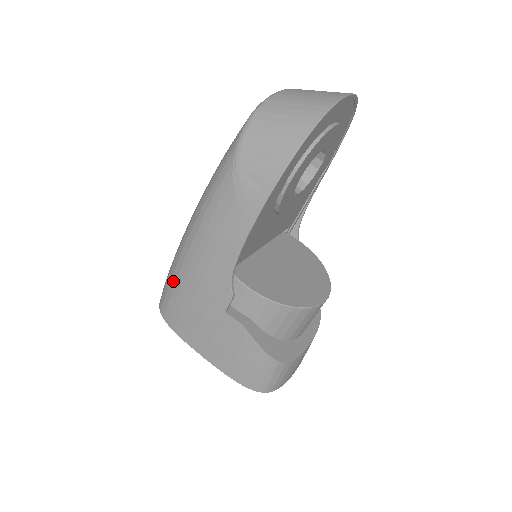
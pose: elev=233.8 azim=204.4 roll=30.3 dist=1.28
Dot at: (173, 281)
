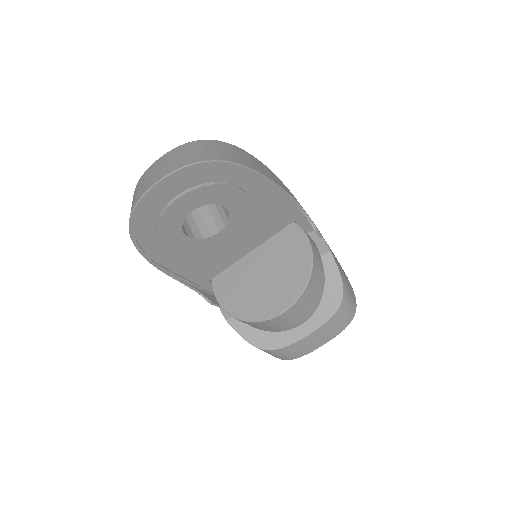
Dot at: occluded
